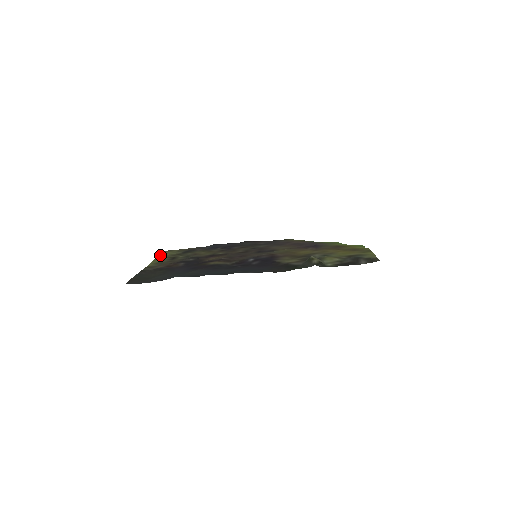
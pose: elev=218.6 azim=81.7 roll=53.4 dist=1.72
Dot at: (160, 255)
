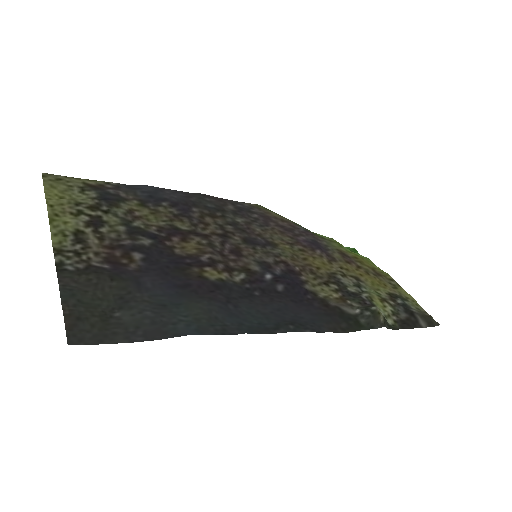
Dot at: (47, 193)
